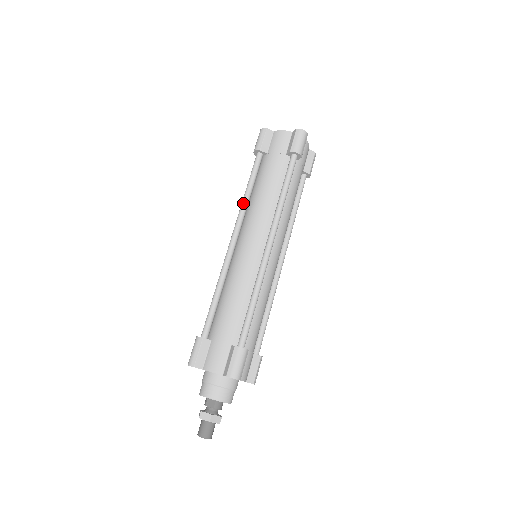
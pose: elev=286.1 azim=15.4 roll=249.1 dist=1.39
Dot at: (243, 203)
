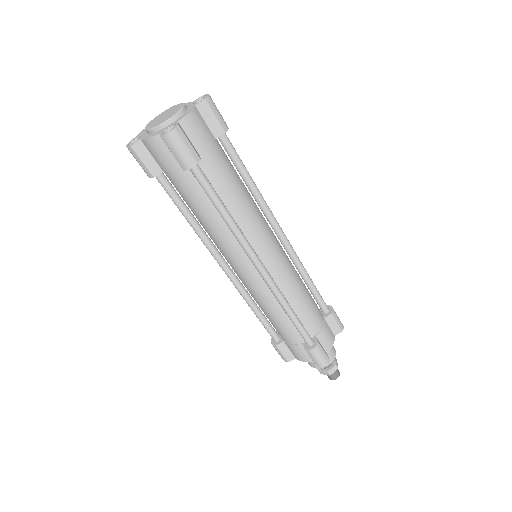
Dot at: (198, 235)
